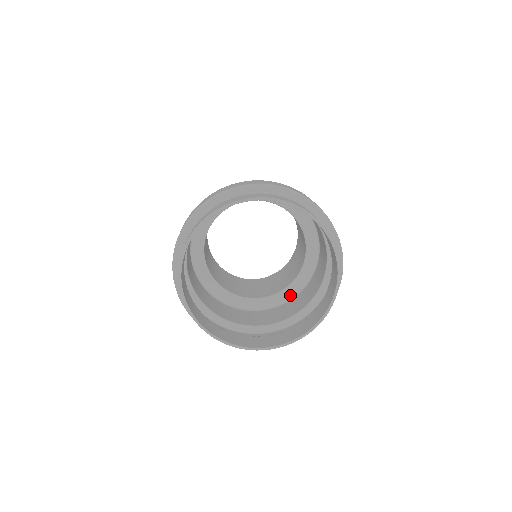
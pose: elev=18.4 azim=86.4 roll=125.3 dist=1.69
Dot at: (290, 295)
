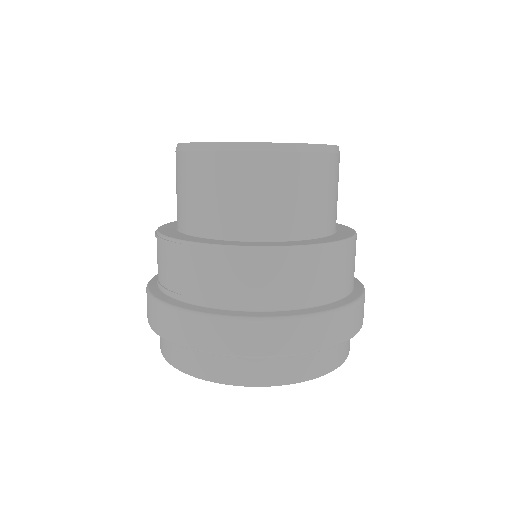
Dot at: occluded
